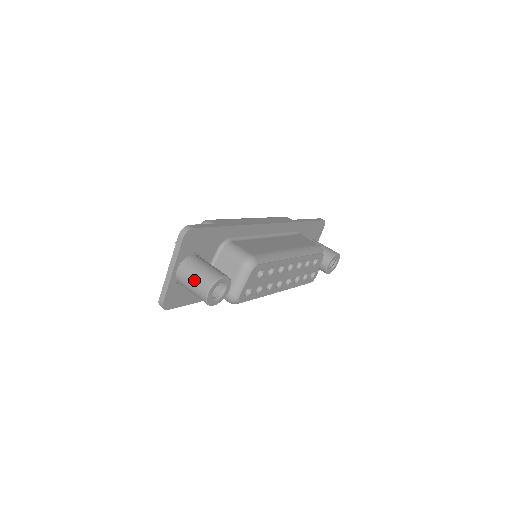
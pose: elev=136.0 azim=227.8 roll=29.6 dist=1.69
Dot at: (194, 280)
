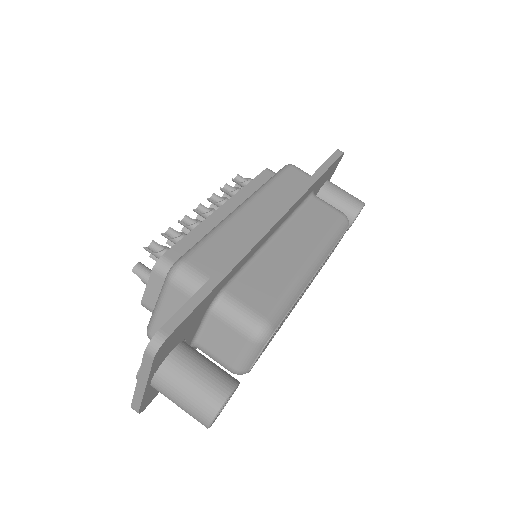
Dot at: (183, 403)
